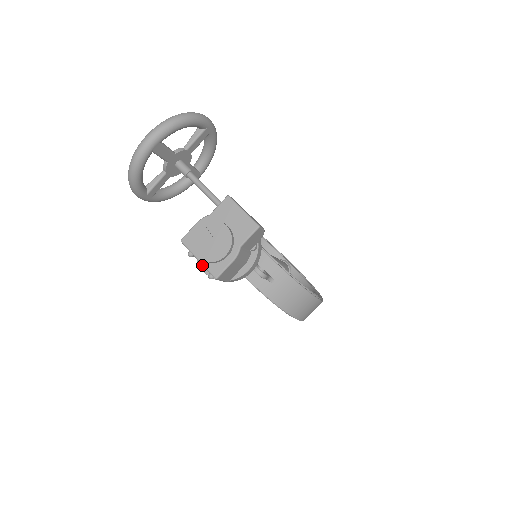
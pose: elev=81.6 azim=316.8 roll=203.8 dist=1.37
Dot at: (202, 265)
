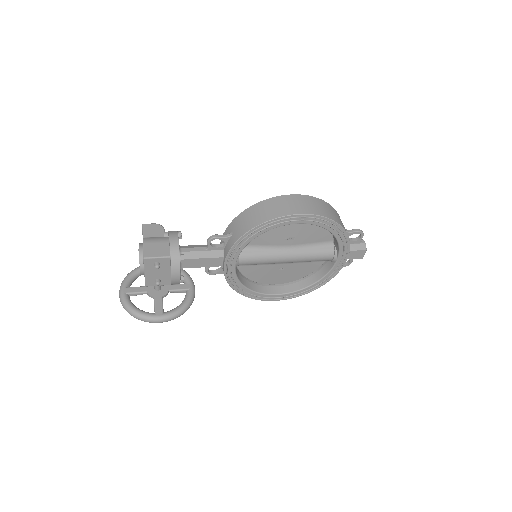
Dot at: (171, 279)
